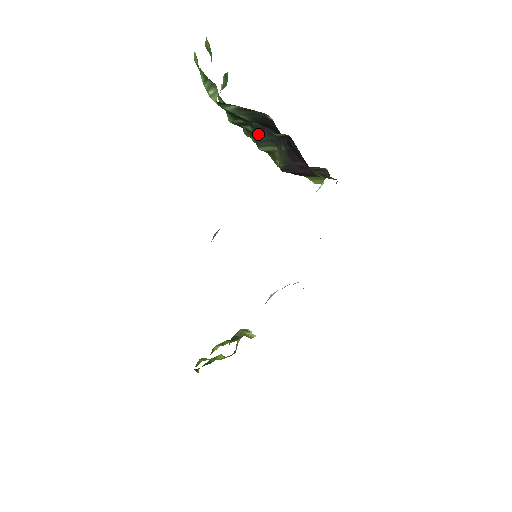
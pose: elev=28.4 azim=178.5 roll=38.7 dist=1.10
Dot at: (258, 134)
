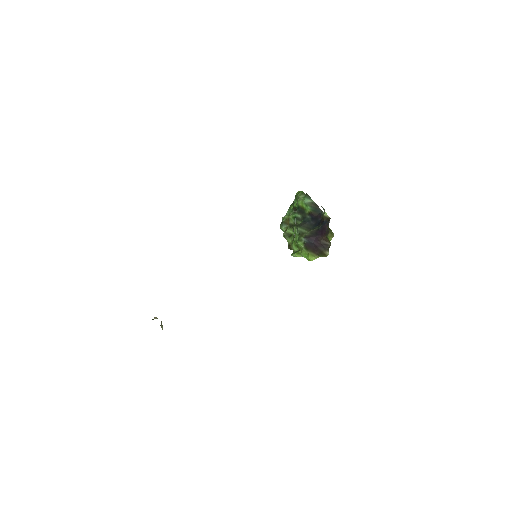
Dot at: (304, 223)
